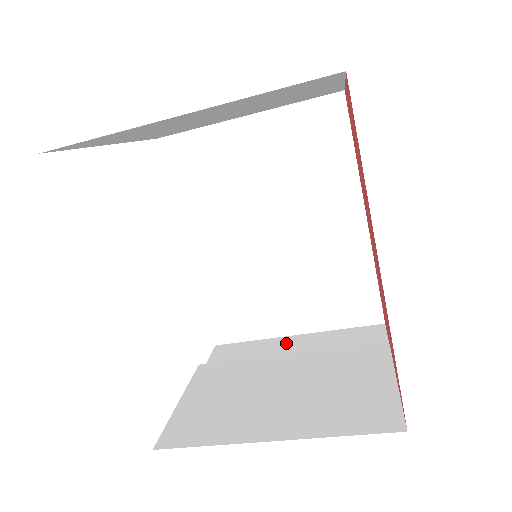
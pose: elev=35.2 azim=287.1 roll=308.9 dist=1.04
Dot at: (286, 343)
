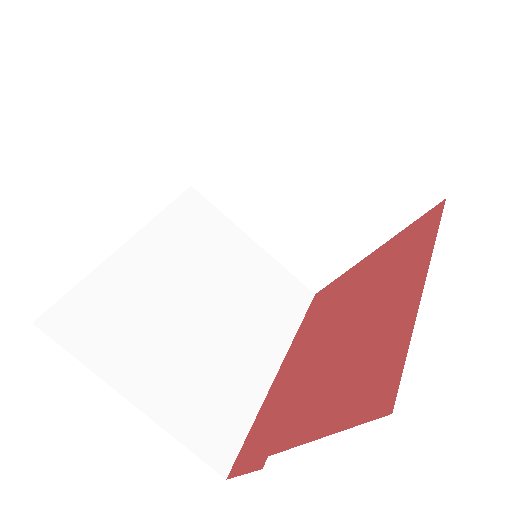
Dot at: occluded
